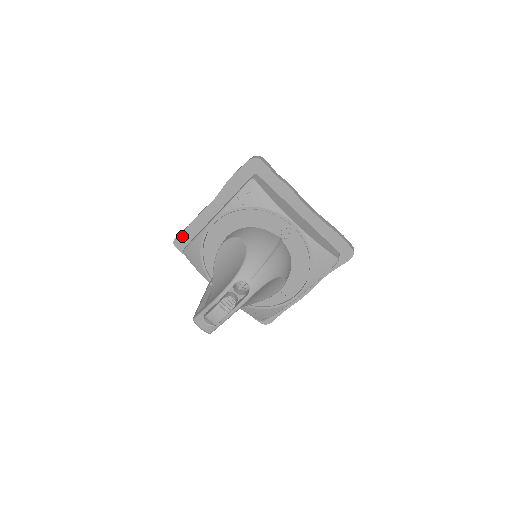
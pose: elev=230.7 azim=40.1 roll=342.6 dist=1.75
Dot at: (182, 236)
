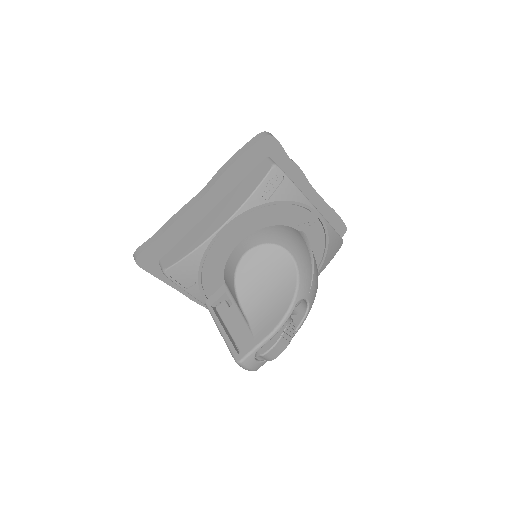
Dot at: (150, 250)
